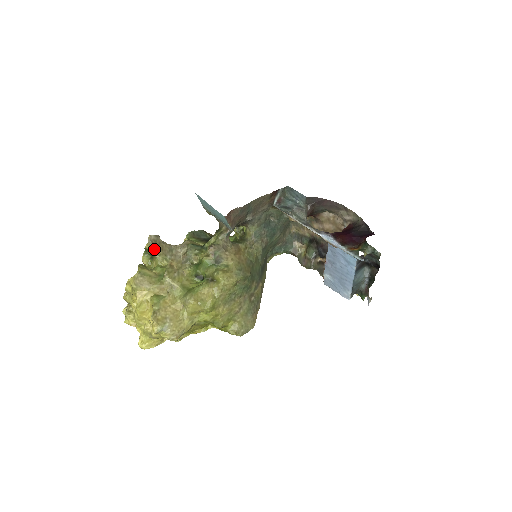
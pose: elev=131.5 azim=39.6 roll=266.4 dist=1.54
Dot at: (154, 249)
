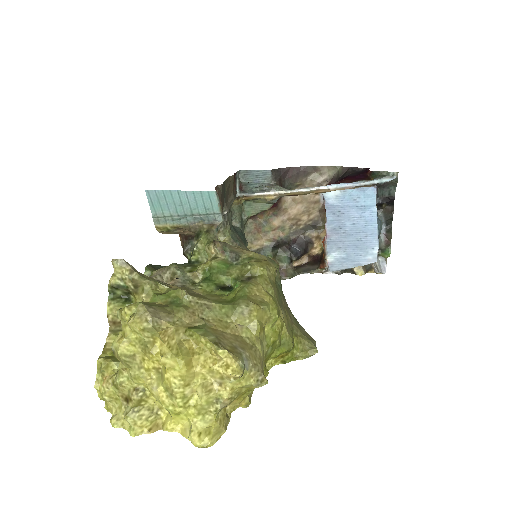
Dot at: (135, 272)
